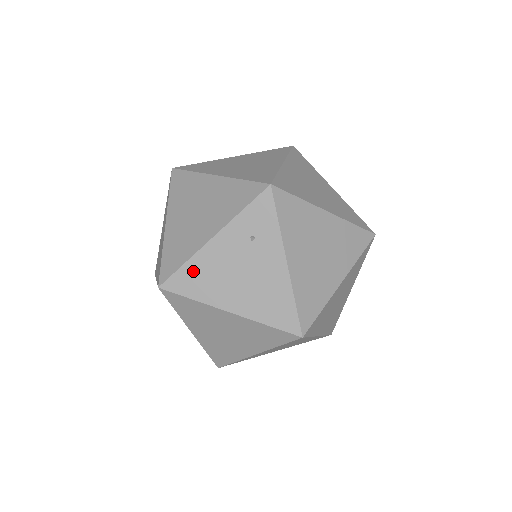
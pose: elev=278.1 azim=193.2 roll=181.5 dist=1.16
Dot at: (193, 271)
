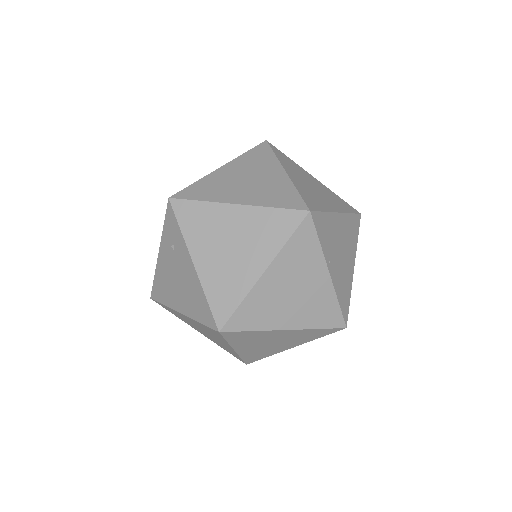
Dot at: (159, 282)
